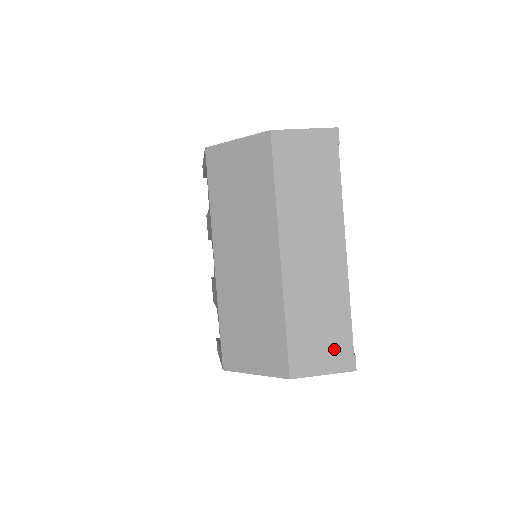
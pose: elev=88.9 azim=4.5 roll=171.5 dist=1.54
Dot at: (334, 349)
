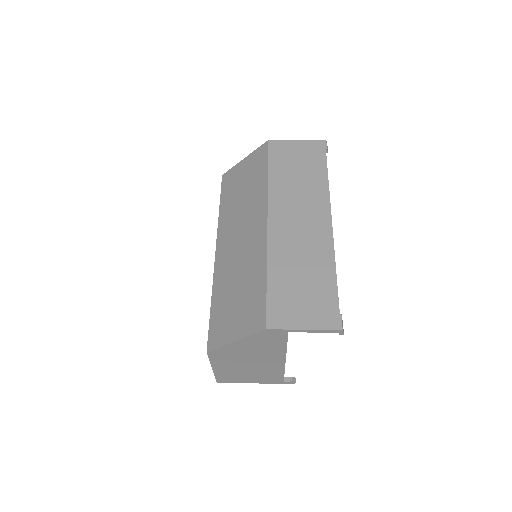
Dot at: (317, 305)
